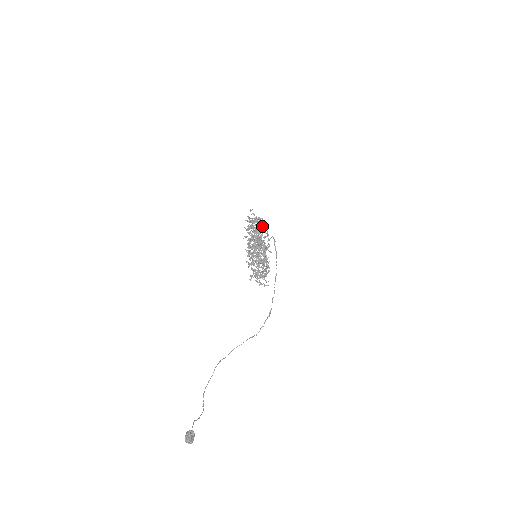
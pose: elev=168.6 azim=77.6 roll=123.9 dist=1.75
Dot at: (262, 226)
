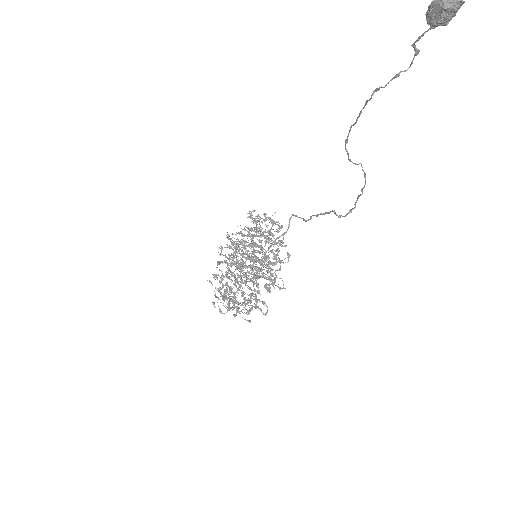
Dot at: (250, 244)
